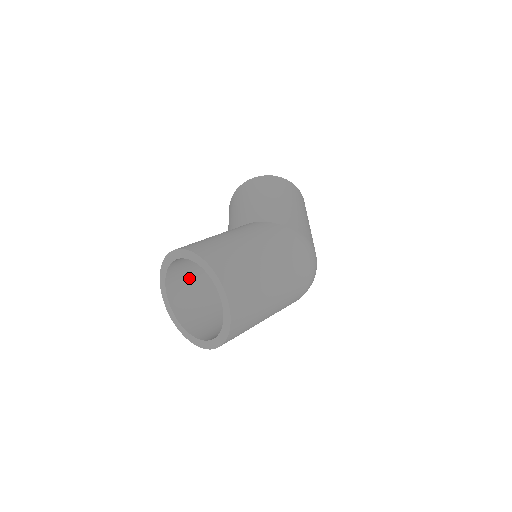
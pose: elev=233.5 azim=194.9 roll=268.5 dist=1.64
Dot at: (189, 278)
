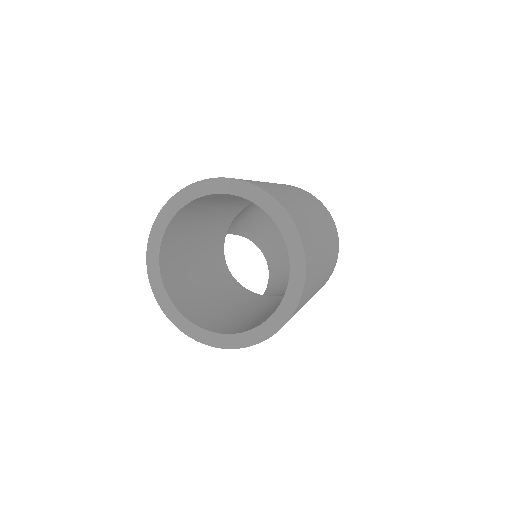
Dot at: (203, 303)
